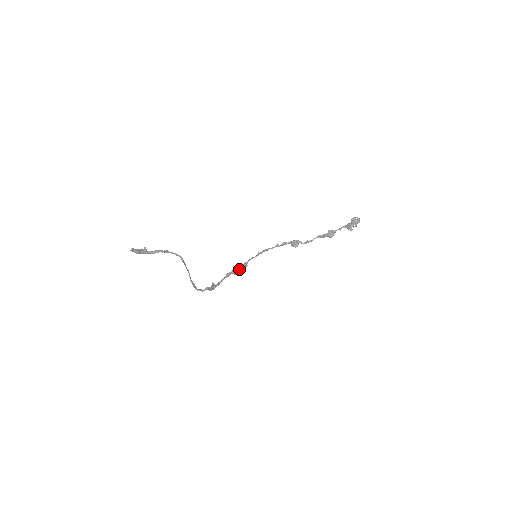
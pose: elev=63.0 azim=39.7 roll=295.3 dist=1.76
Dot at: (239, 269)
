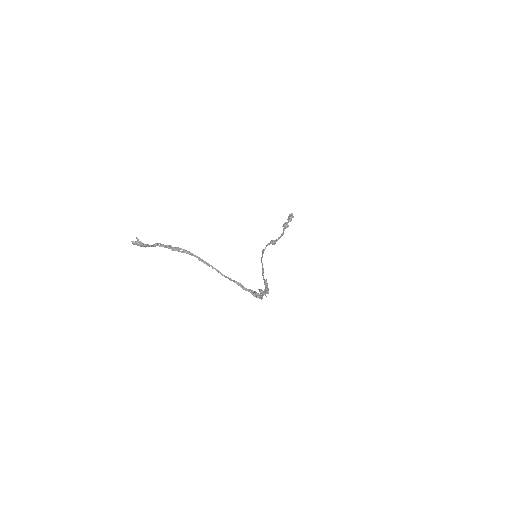
Dot at: (265, 288)
